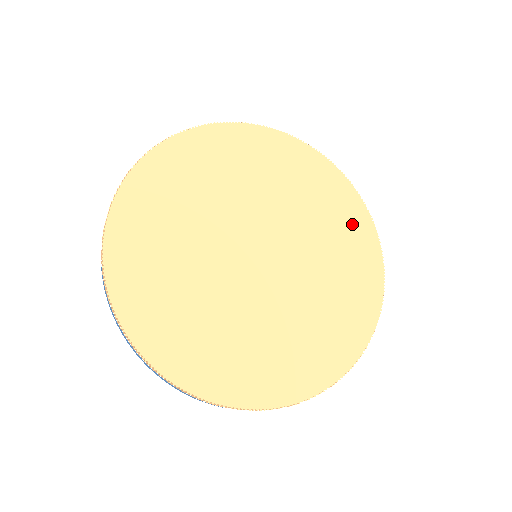
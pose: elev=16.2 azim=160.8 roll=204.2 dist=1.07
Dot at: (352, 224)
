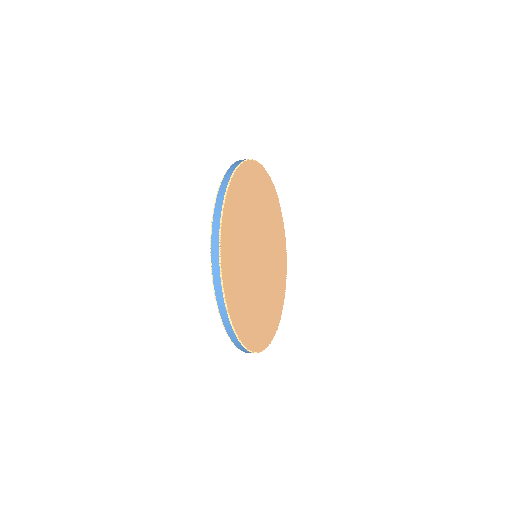
Dot at: (282, 254)
